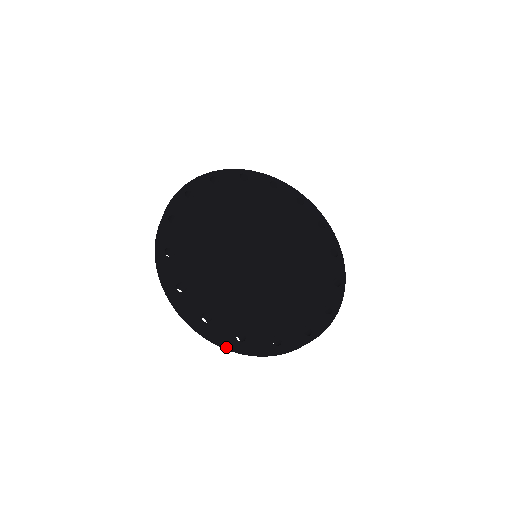
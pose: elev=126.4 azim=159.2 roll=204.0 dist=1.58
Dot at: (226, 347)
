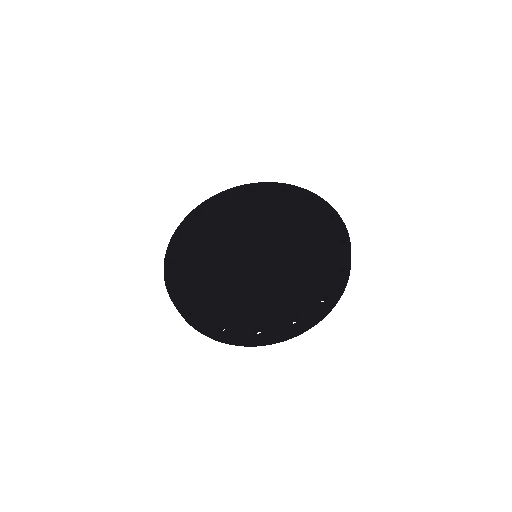
Dot at: (251, 344)
